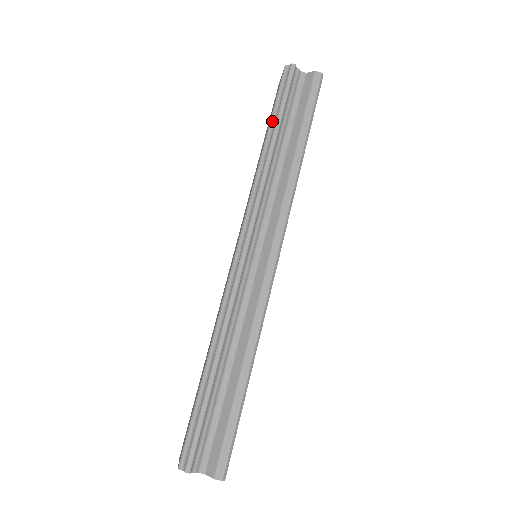
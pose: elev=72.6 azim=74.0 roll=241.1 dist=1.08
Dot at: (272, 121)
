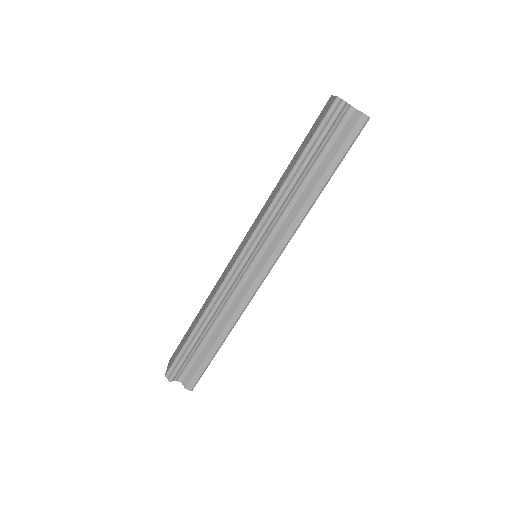
Dot at: (304, 153)
